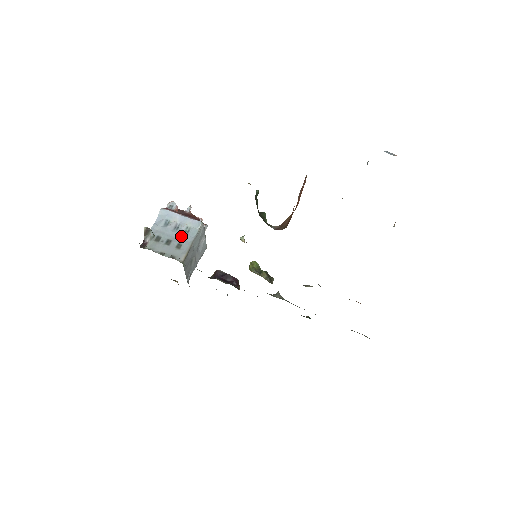
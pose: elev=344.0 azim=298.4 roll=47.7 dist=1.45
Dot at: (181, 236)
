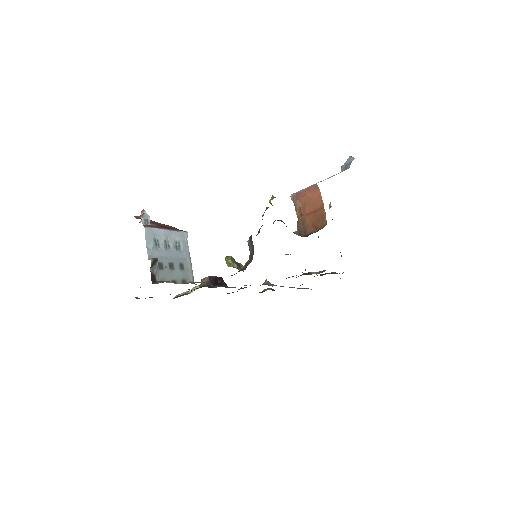
Dot at: (177, 254)
